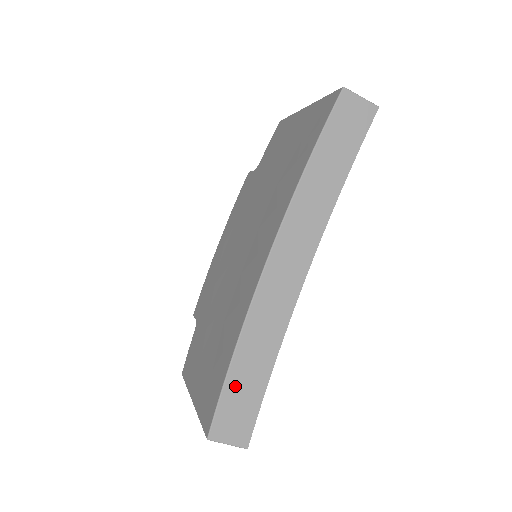
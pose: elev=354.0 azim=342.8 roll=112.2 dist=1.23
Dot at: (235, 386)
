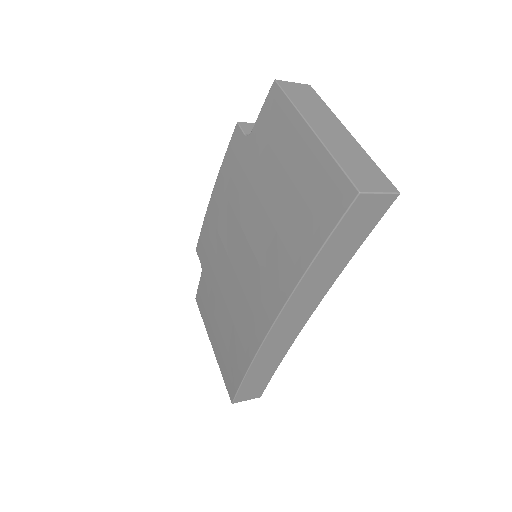
Dot at: (249, 382)
